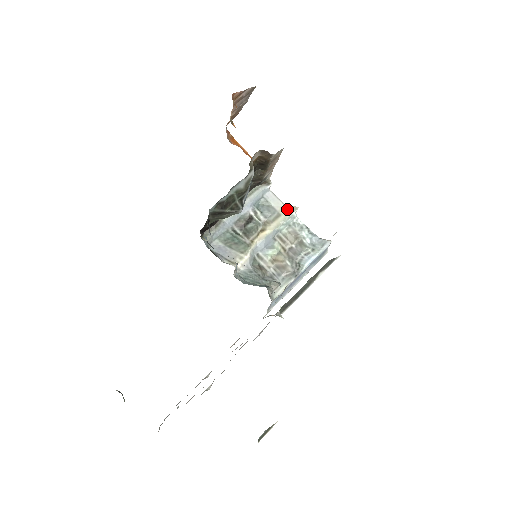
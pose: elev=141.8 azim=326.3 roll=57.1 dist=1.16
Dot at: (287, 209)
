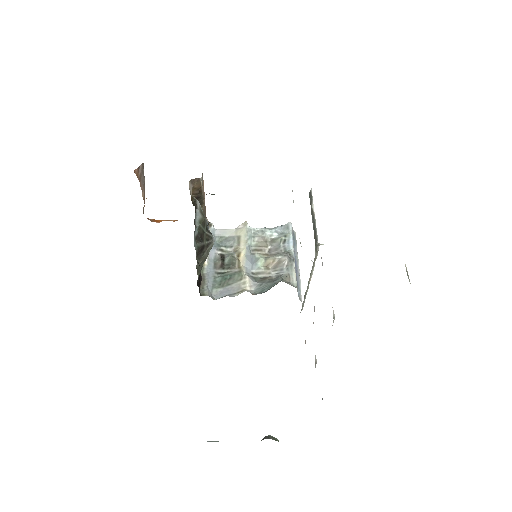
Dot at: (240, 229)
